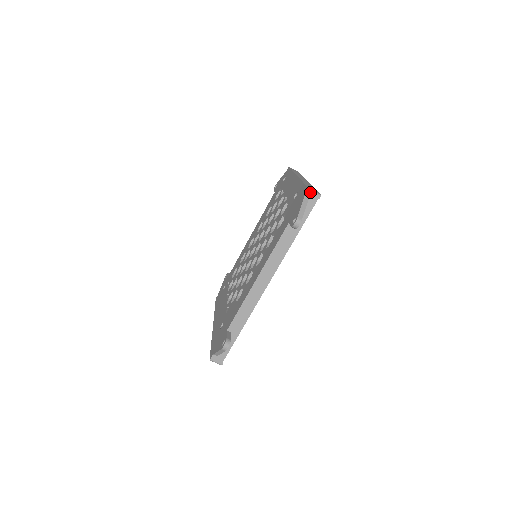
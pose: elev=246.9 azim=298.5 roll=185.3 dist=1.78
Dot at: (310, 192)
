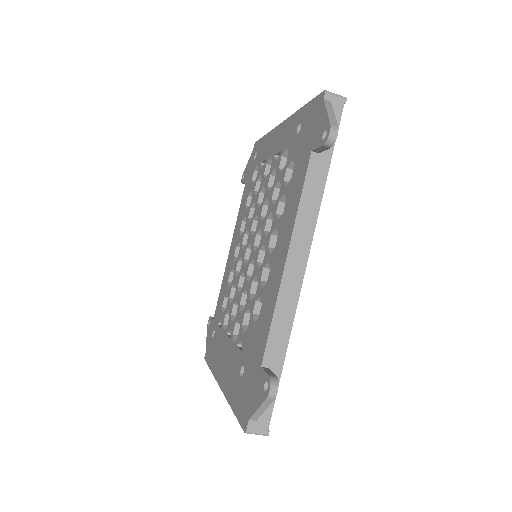
Dot at: (329, 95)
